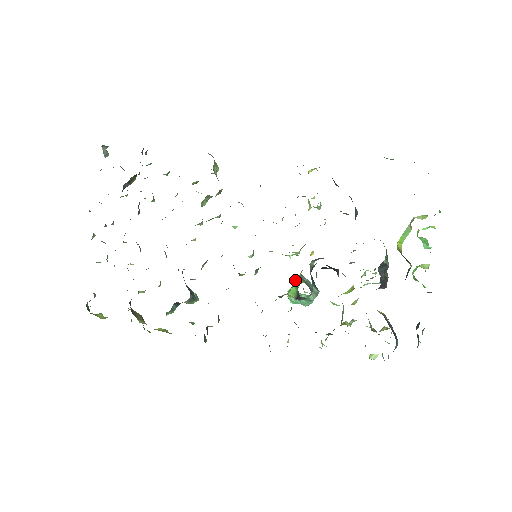
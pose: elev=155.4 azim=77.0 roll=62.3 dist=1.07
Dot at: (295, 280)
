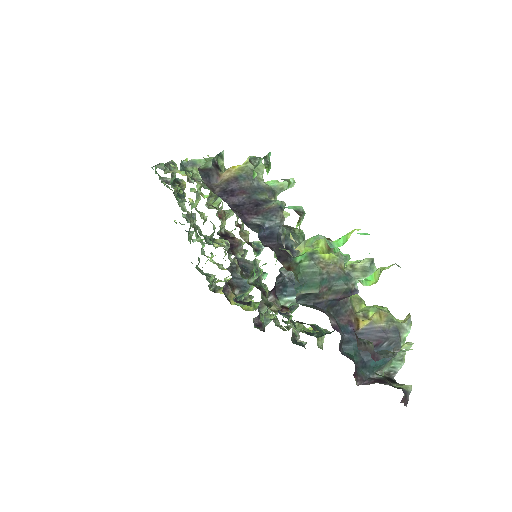
Dot at: occluded
